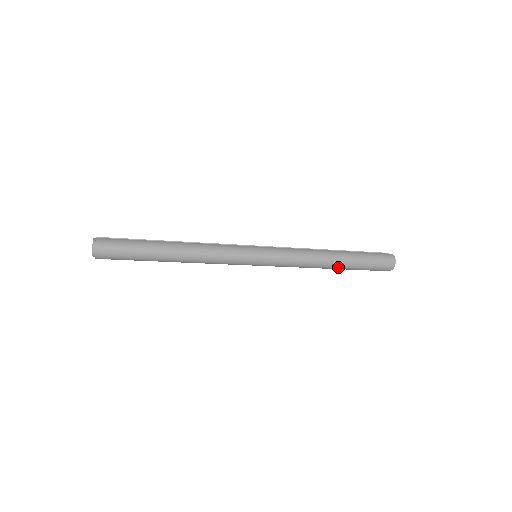
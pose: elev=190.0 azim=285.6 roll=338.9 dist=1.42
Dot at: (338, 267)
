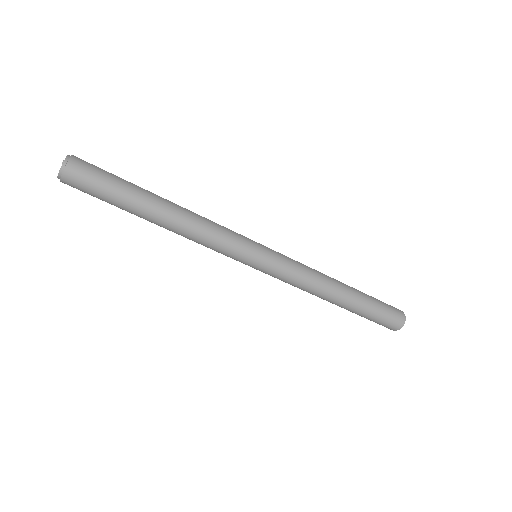
Dot at: (343, 304)
